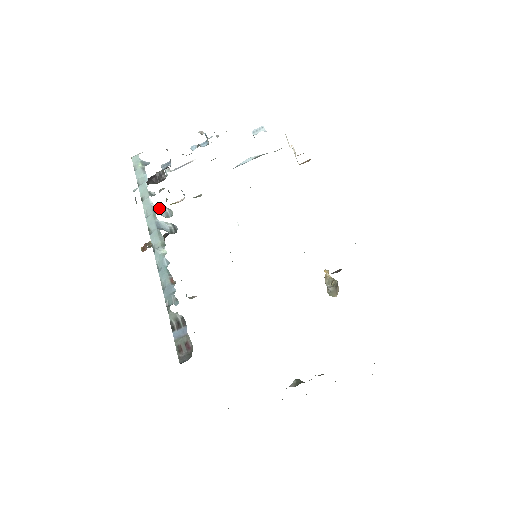
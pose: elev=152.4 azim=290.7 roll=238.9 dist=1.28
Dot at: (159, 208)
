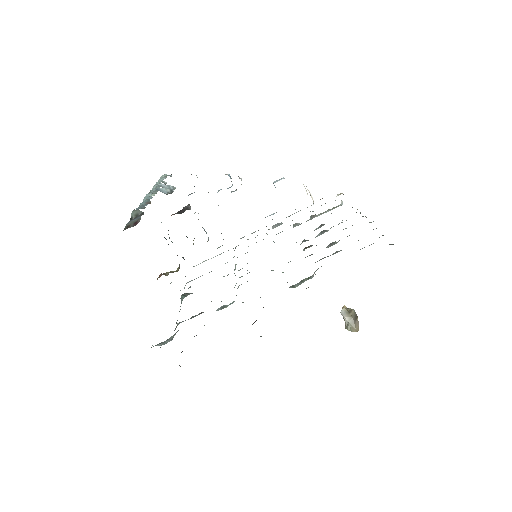
Dot at: (165, 187)
